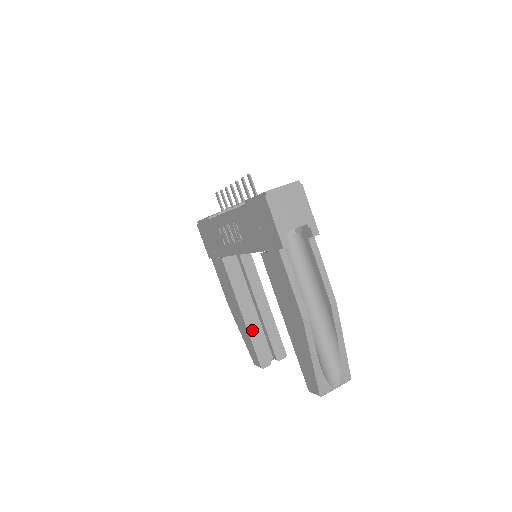
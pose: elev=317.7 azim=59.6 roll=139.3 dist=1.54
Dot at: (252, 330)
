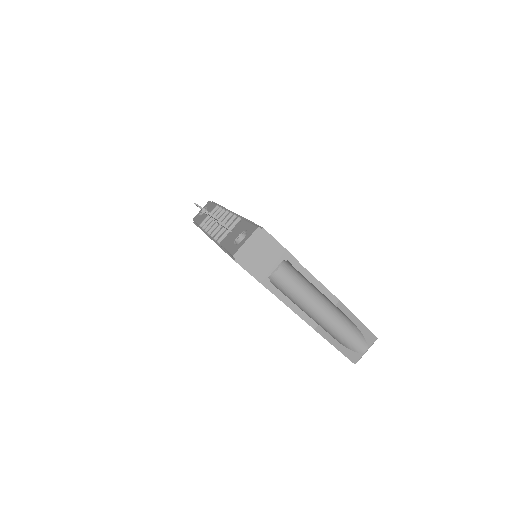
Dot at: occluded
